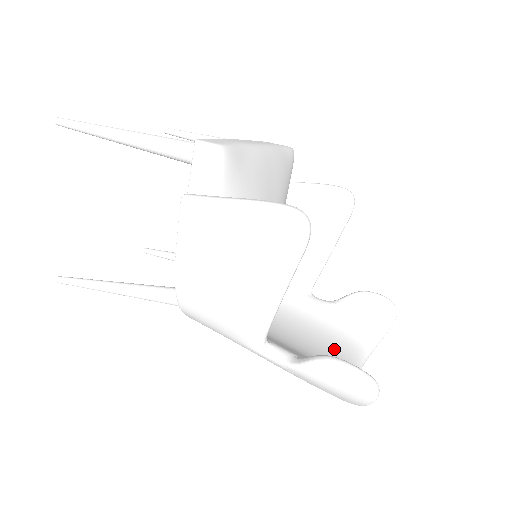
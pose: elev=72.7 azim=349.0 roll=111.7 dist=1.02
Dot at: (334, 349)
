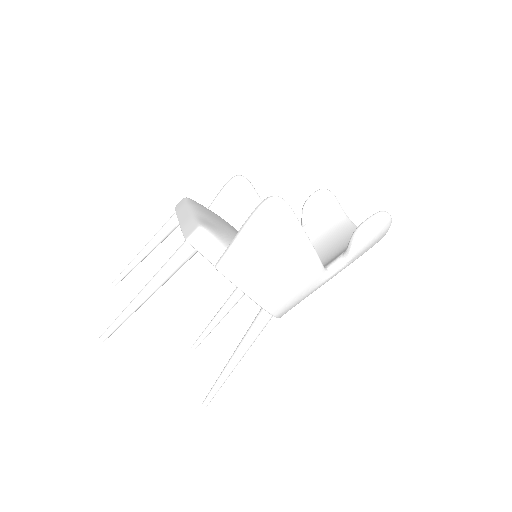
Dot at: (339, 238)
